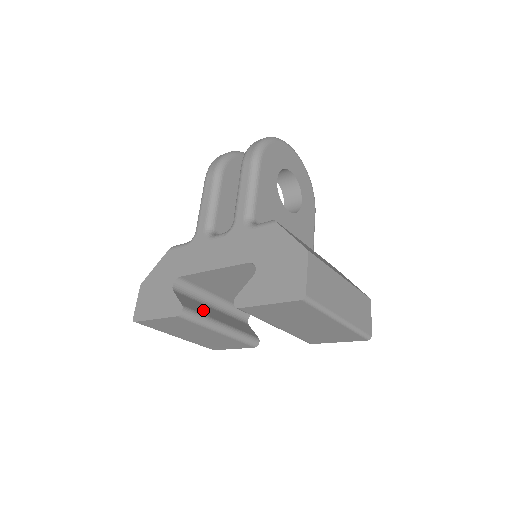
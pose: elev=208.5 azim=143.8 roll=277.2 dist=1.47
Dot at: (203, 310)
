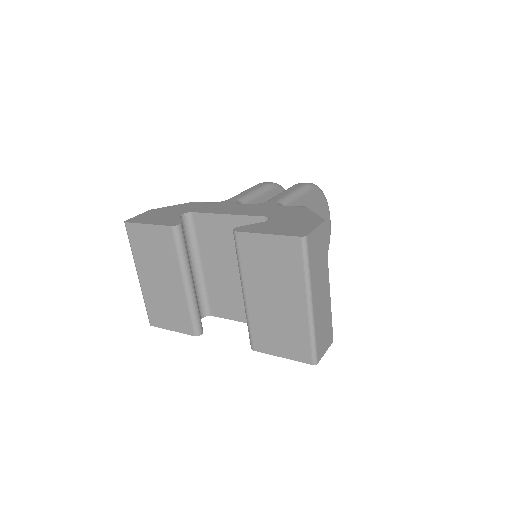
Dot at: occluded
